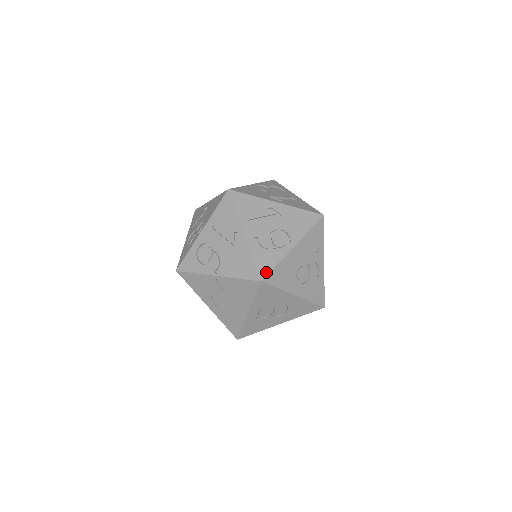
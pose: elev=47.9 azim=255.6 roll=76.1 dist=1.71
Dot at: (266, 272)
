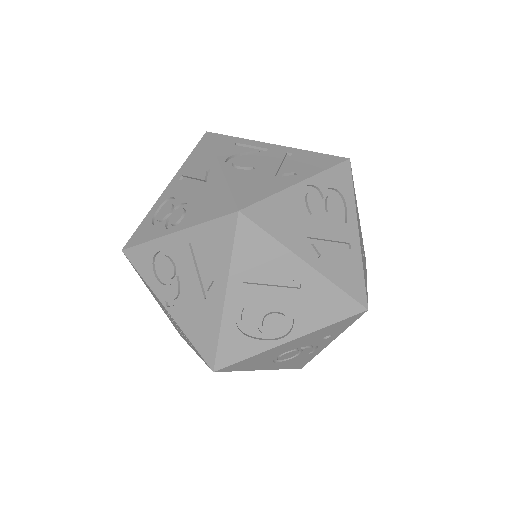
Dot at: (228, 362)
